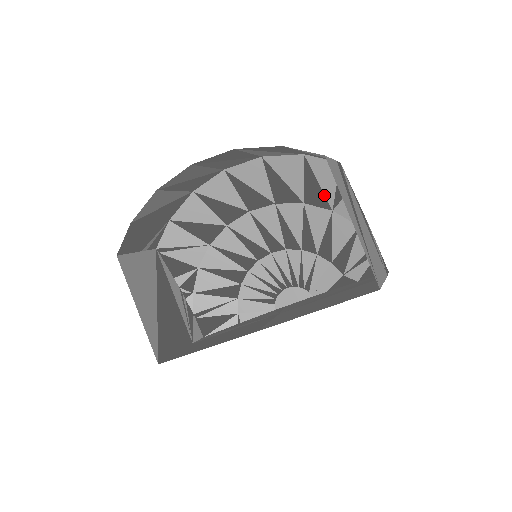
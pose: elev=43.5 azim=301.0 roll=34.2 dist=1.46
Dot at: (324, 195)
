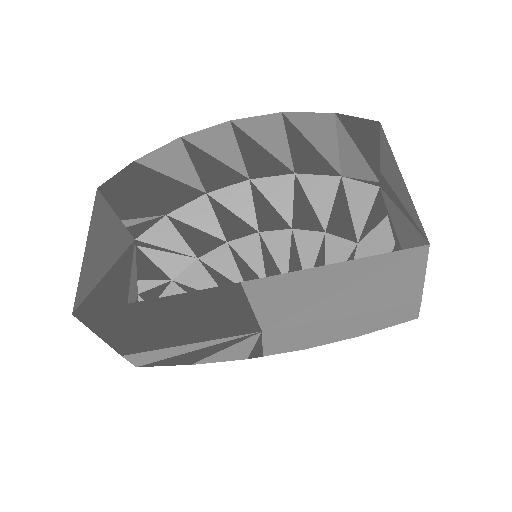
Dot at: (352, 223)
